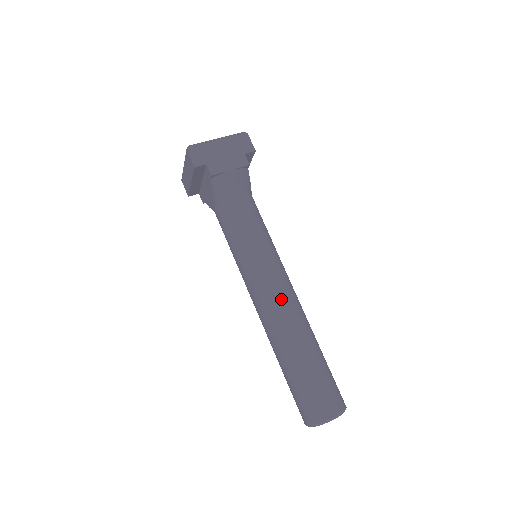
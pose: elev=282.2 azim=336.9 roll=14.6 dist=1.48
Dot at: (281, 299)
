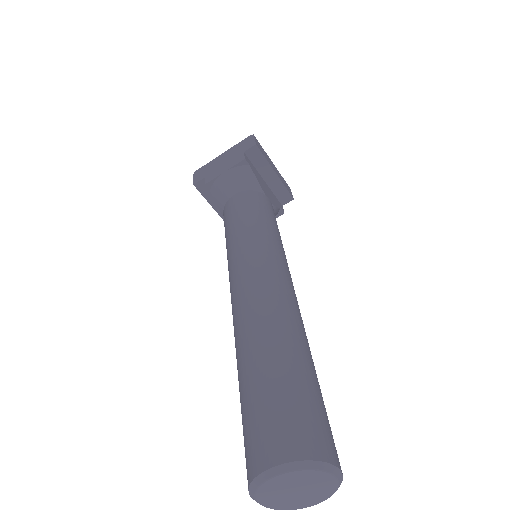
Dot at: (244, 286)
